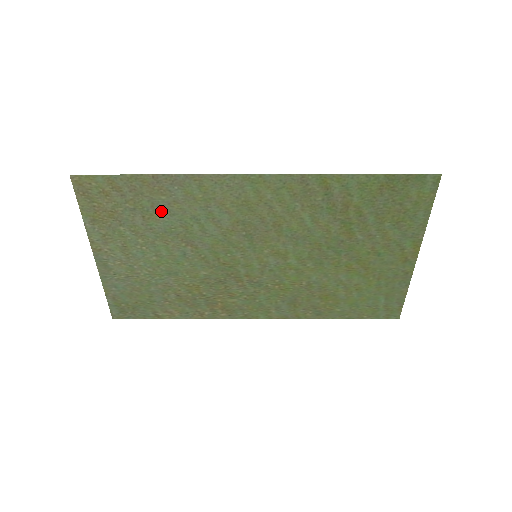
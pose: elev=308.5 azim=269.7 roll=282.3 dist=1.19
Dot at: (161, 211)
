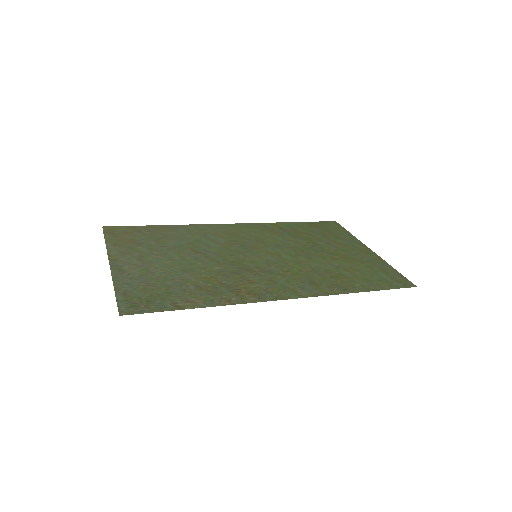
Dot at: (171, 239)
